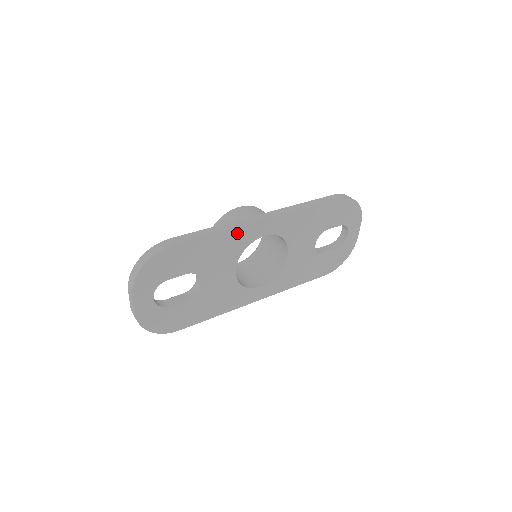
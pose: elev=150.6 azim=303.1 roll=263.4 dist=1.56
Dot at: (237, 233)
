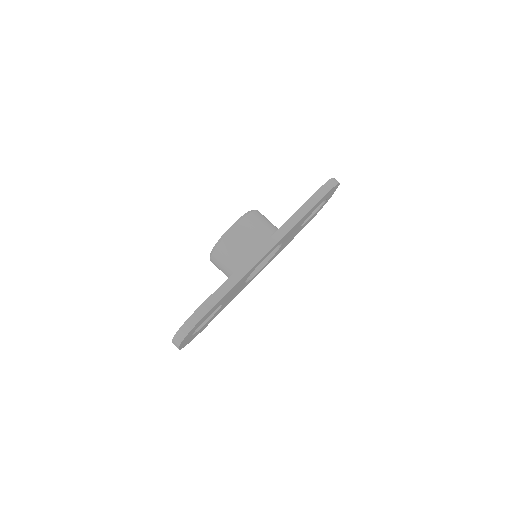
Dot at: (250, 271)
